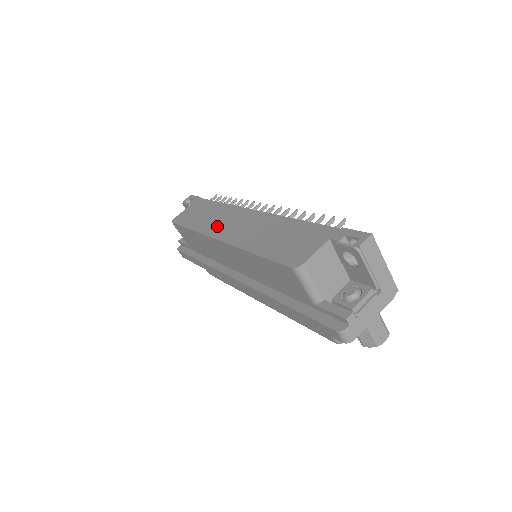
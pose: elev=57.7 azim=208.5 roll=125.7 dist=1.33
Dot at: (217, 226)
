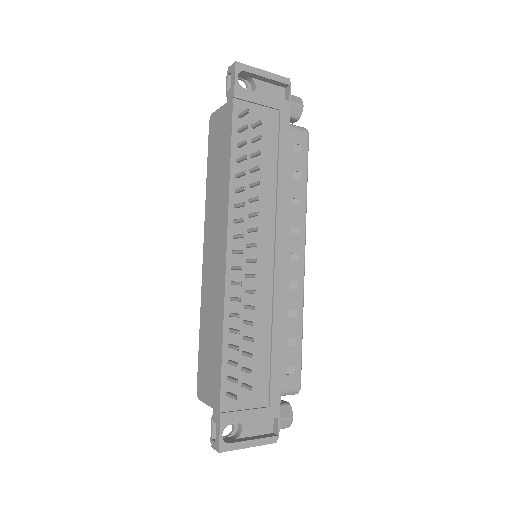
Dot at: (210, 226)
